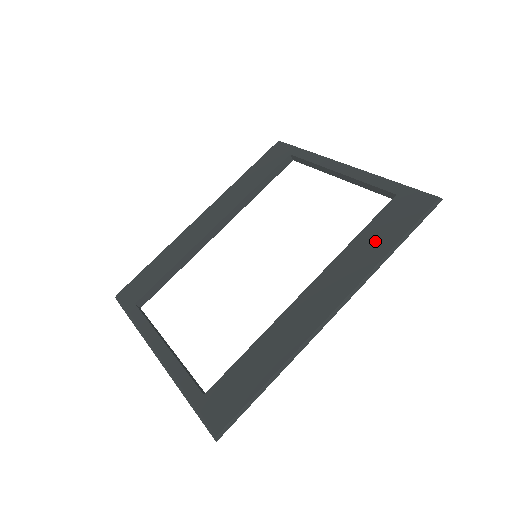
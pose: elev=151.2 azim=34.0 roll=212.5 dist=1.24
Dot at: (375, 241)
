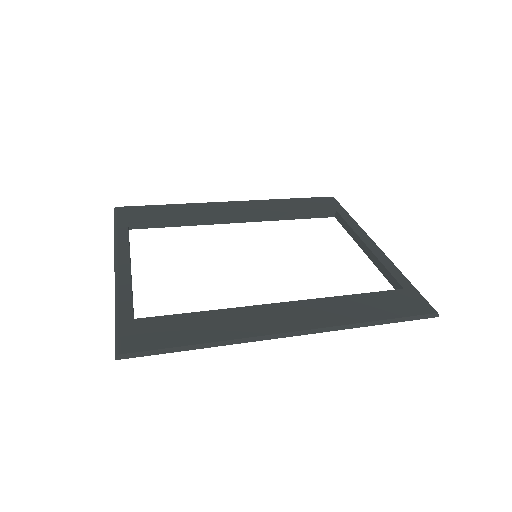
Dot at: (364, 307)
